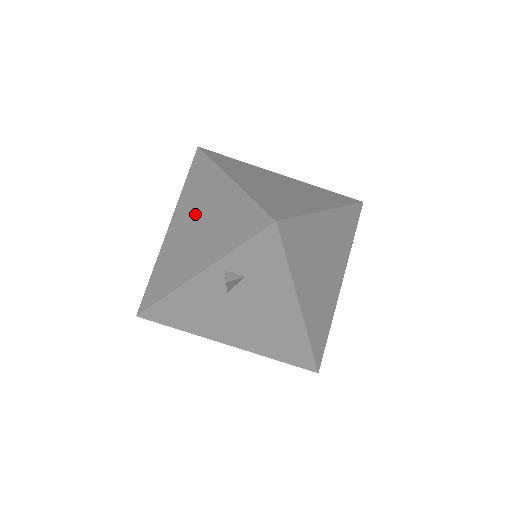
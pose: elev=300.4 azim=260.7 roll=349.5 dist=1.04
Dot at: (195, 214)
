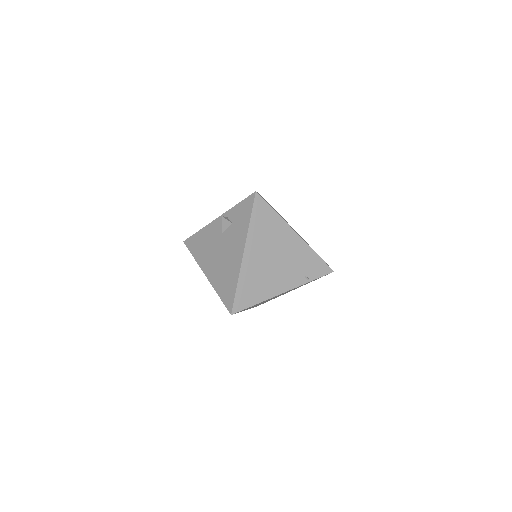
Dot at: occluded
